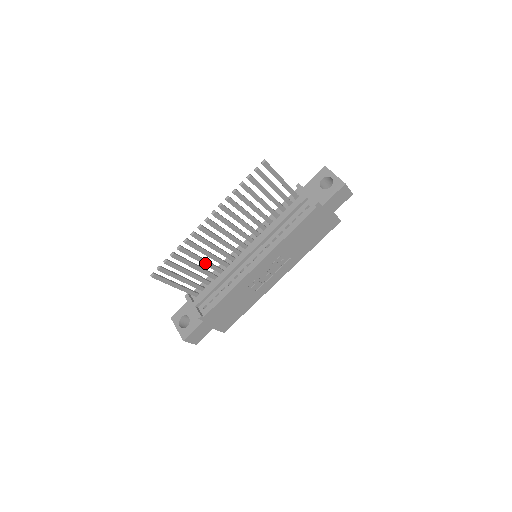
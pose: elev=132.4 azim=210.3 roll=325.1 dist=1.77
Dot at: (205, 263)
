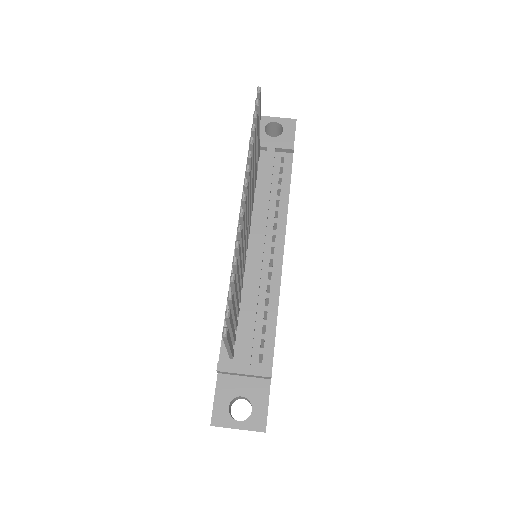
Dot at: (239, 286)
